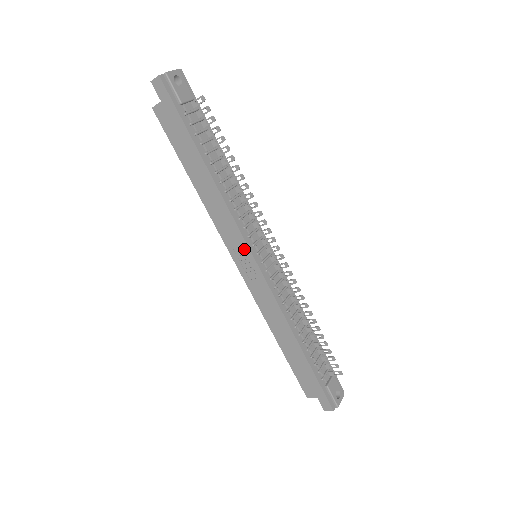
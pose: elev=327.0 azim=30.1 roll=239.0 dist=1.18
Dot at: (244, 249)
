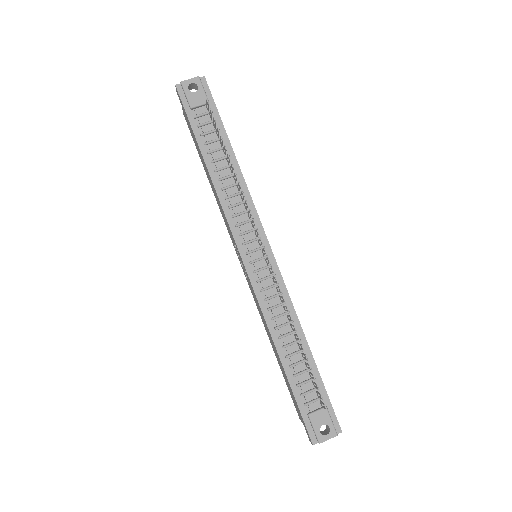
Dot at: (236, 246)
